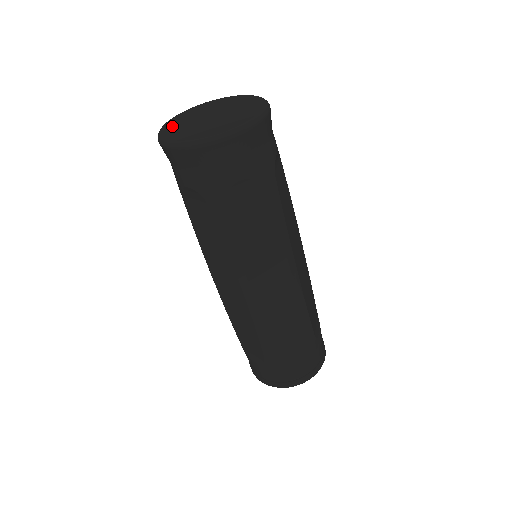
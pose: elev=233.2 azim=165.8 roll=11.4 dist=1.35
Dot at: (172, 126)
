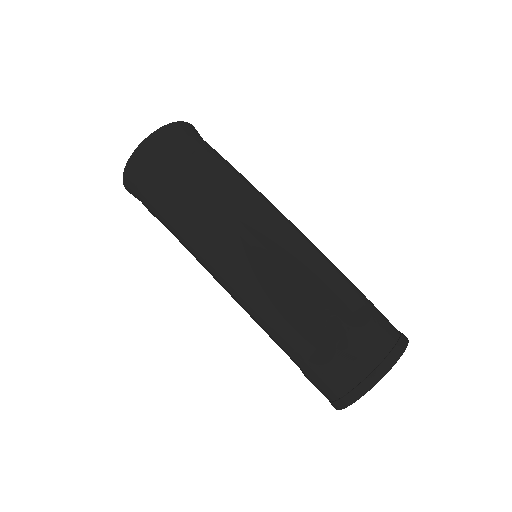
Dot at: occluded
